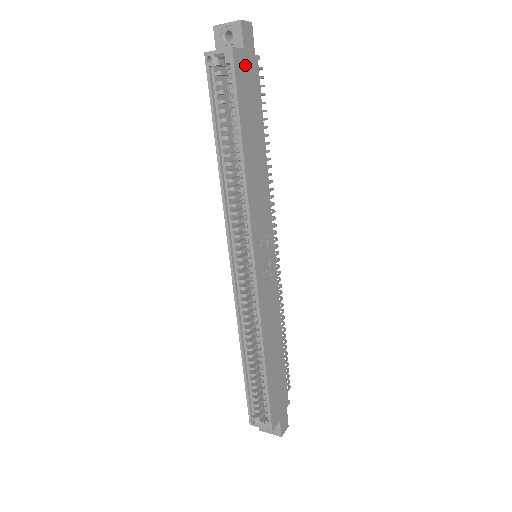
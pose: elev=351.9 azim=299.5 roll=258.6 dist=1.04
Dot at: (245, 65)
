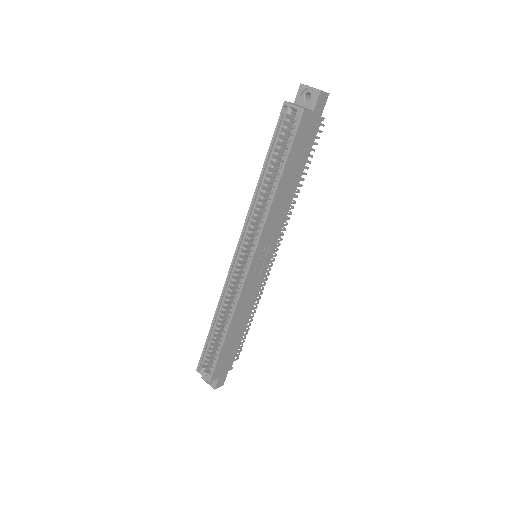
Dot at: (309, 123)
